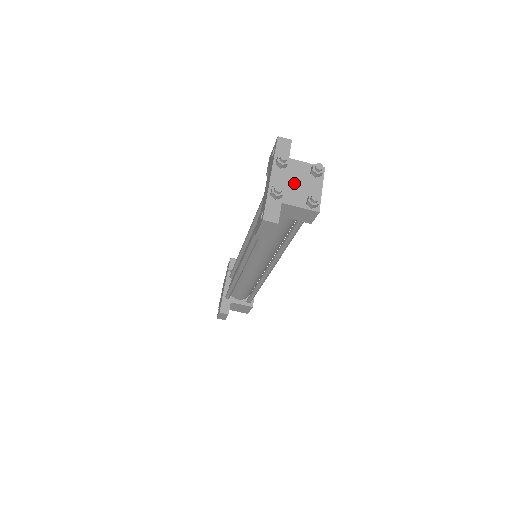
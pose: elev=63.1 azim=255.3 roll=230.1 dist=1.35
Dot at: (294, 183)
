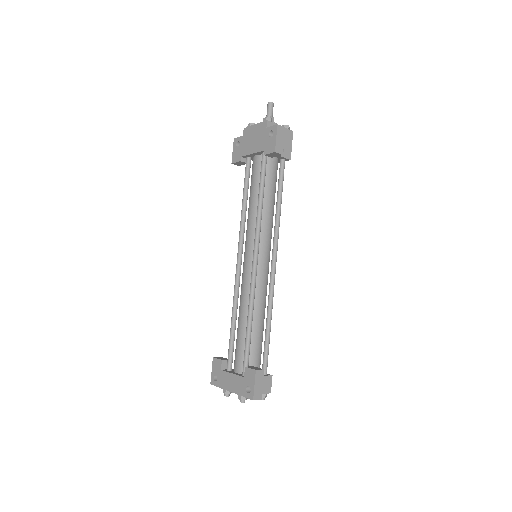
Dot at: occluded
